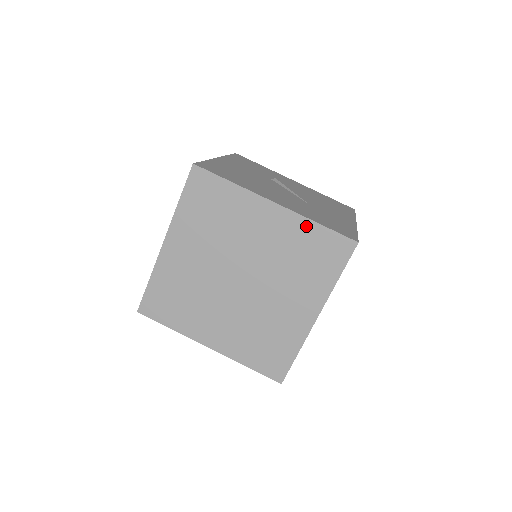
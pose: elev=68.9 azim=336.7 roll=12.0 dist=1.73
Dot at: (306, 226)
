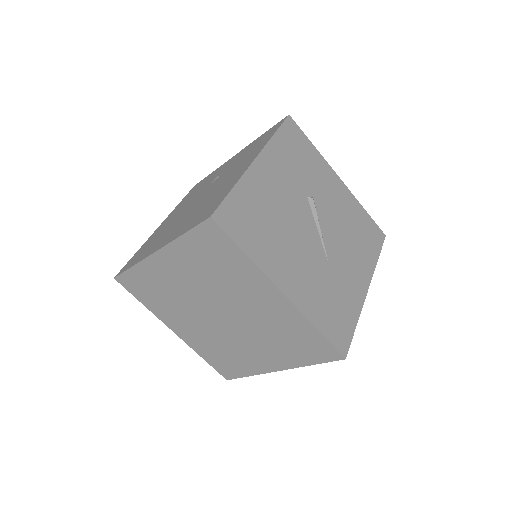
Dot at: (304, 324)
